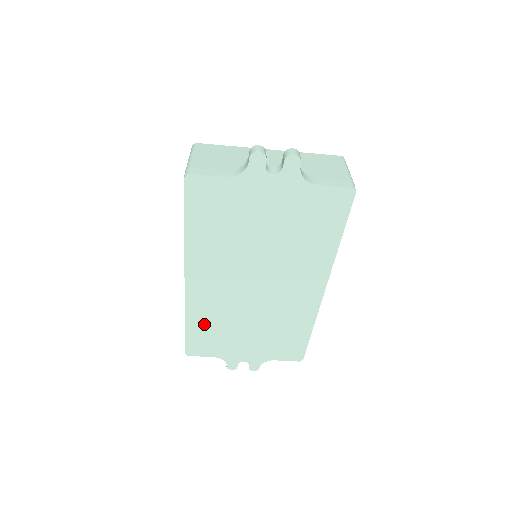
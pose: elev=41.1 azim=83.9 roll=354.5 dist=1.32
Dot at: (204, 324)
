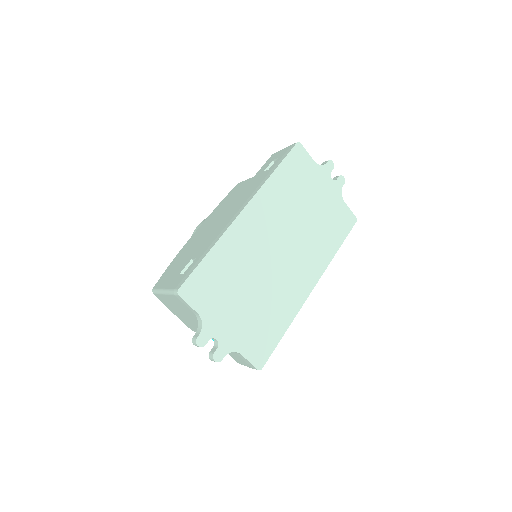
Dot at: (223, 262)
